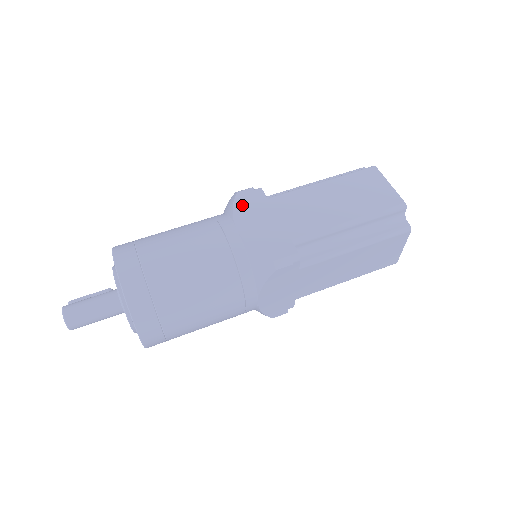
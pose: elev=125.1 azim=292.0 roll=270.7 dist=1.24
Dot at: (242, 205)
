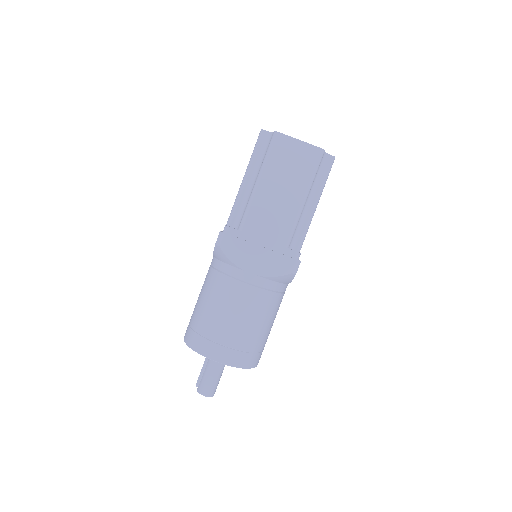
Dot at: (233, 253)
